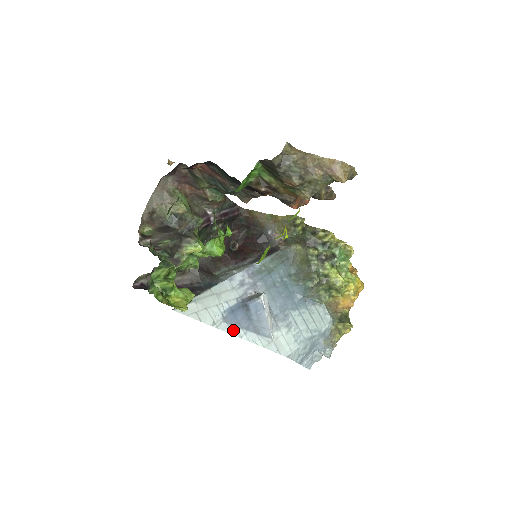
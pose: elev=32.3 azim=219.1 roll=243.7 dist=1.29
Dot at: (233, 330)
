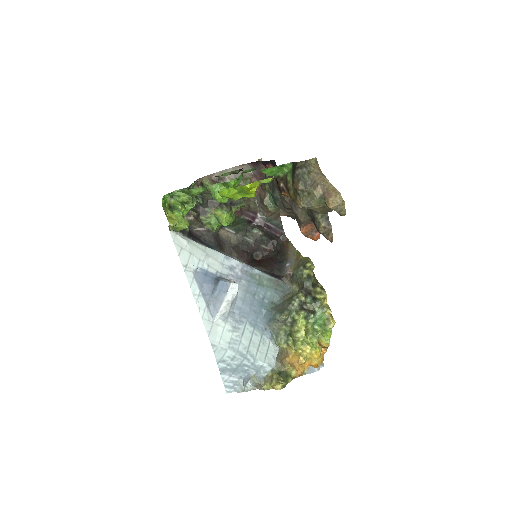
Dot at: (193, 284)
